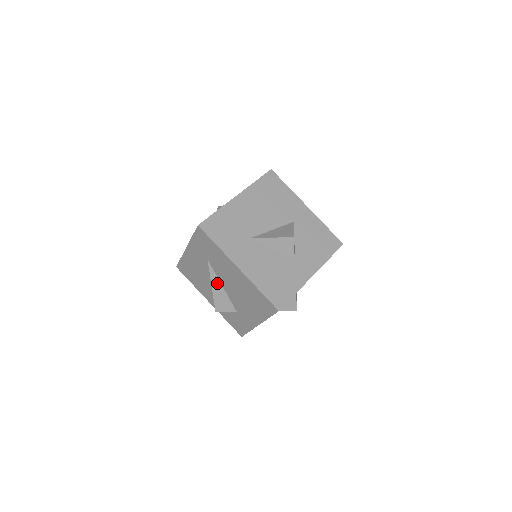
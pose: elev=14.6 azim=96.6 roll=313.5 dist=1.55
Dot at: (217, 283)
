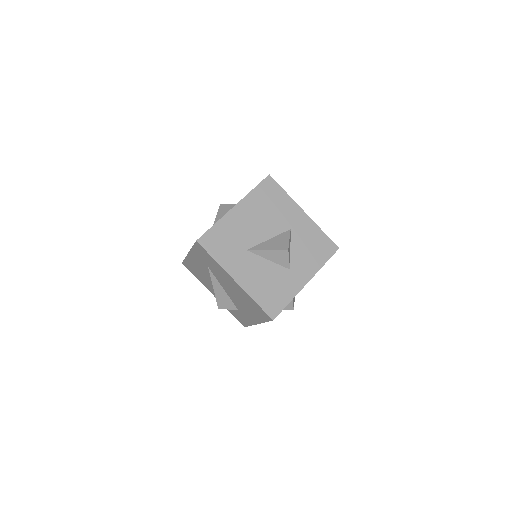
Dot at: (218, 286)
